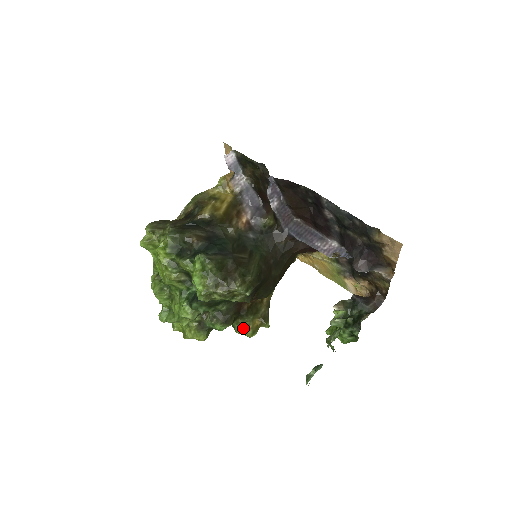
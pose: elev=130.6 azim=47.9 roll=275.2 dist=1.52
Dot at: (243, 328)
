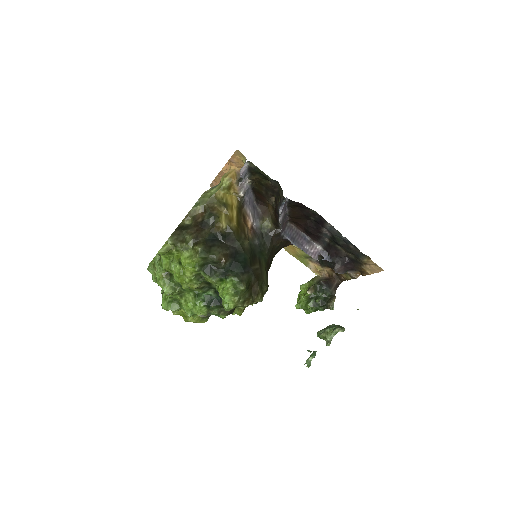
Dot at: (237, 311)
